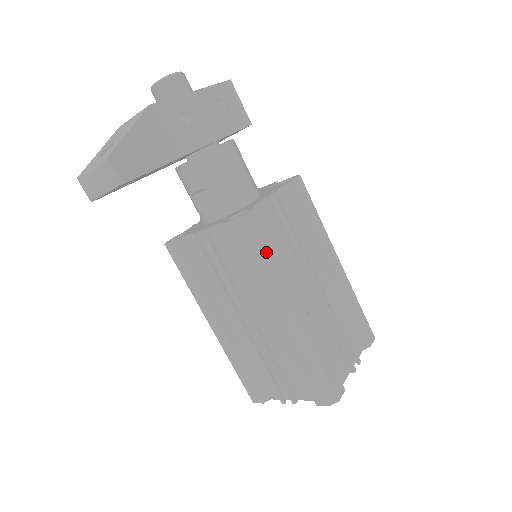
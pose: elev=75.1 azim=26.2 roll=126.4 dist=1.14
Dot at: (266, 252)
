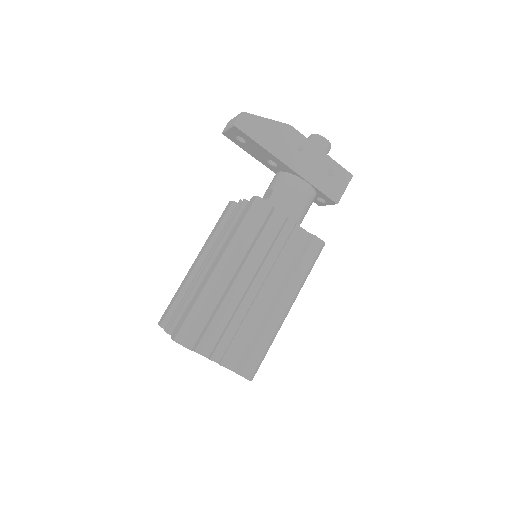
Dot at: (250, 226)
